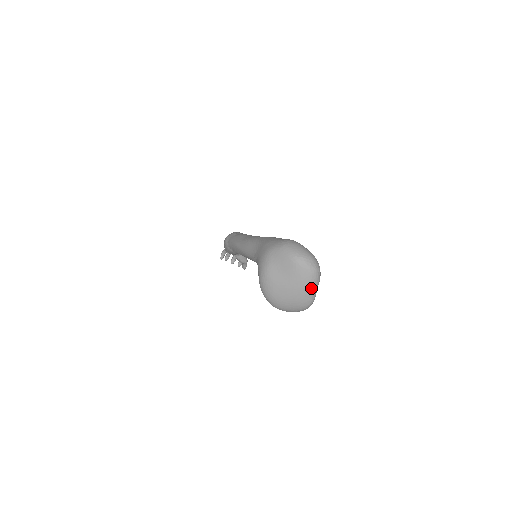
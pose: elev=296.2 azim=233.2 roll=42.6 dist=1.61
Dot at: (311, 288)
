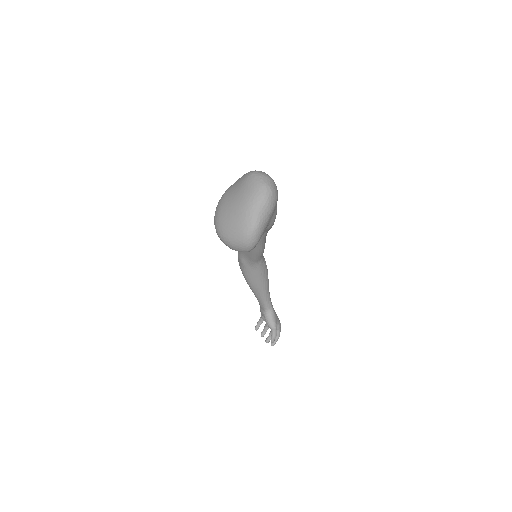
Dot at: (255, 204)
